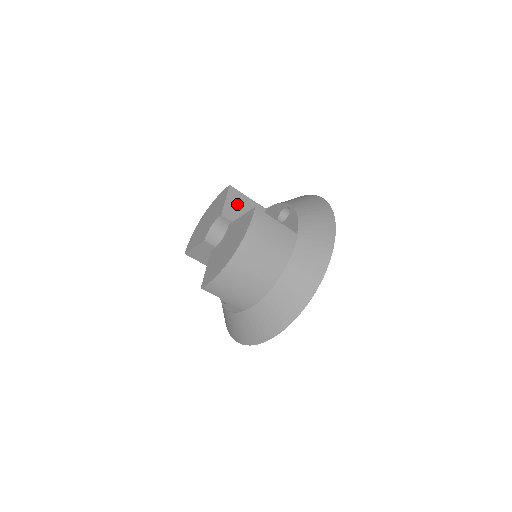
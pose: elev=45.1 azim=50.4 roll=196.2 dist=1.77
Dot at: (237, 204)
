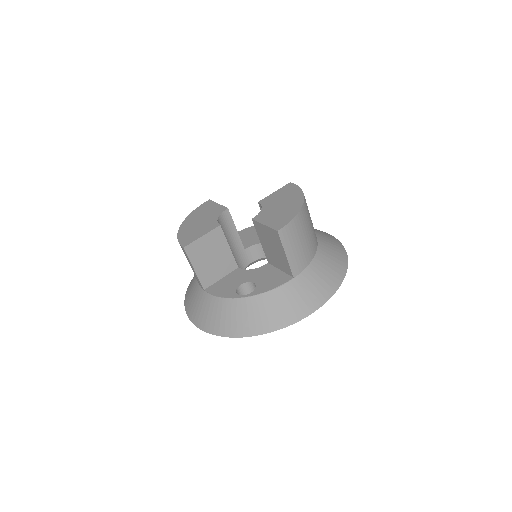
Dot at: occluded
